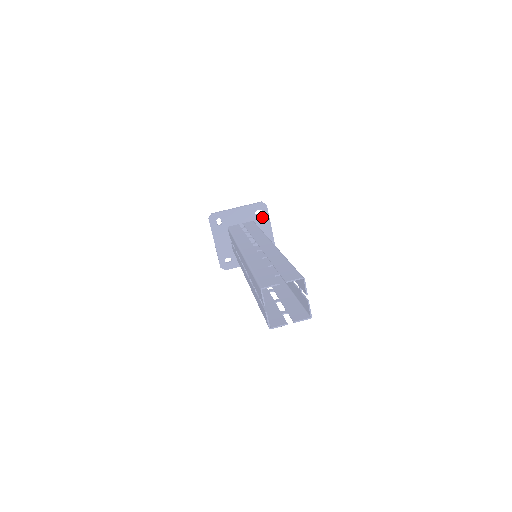
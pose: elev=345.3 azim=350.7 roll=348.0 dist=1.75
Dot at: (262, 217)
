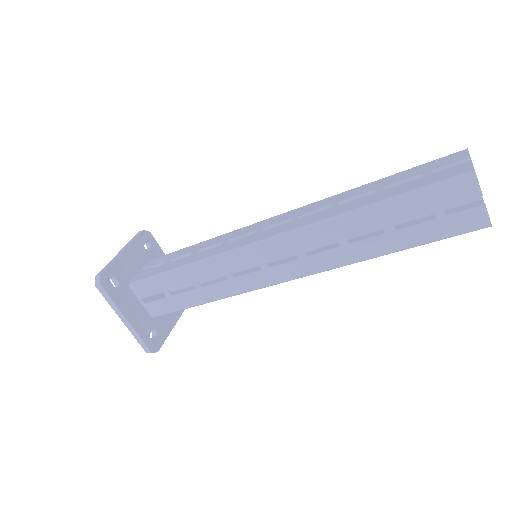
Dot at: occluded
